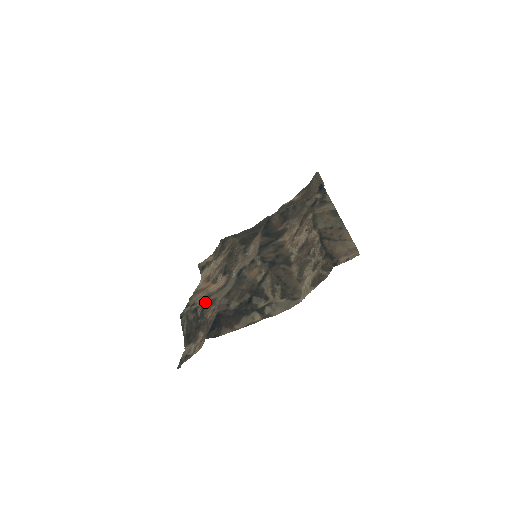
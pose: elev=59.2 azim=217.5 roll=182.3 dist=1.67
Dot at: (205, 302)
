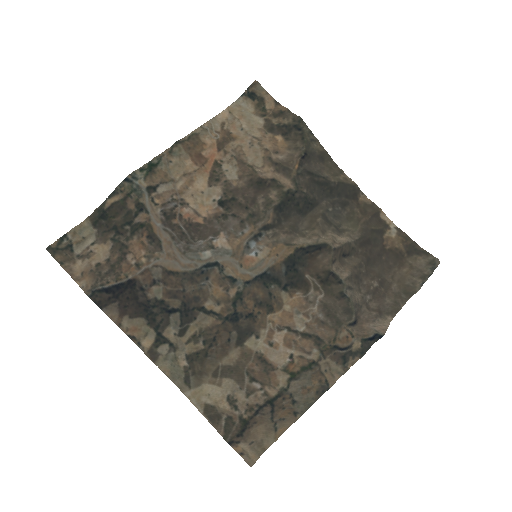
Dot at: (154, 225)
